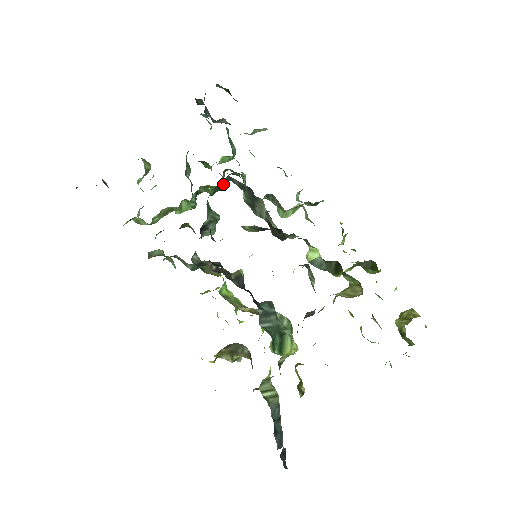
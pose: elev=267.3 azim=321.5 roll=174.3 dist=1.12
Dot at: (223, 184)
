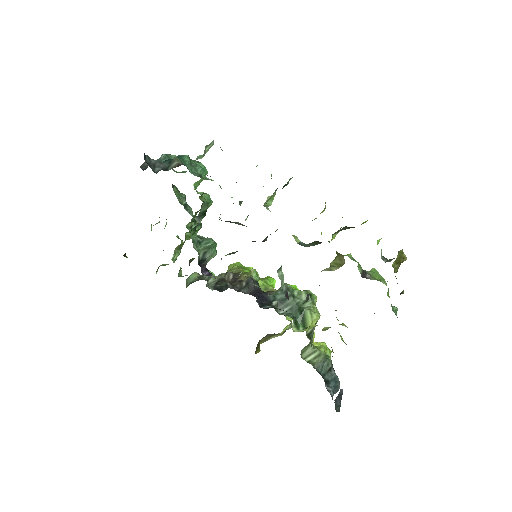
Dot at: (203, 212)
